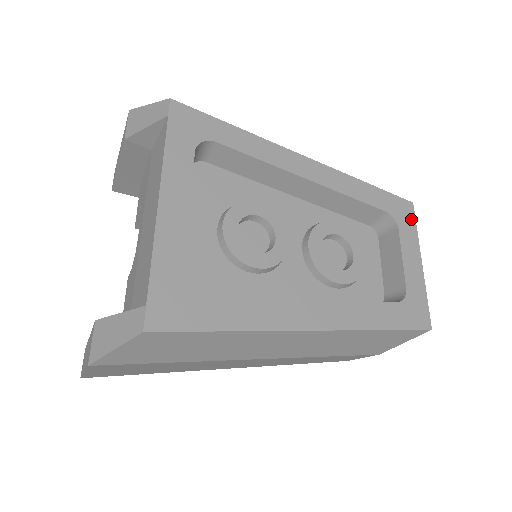
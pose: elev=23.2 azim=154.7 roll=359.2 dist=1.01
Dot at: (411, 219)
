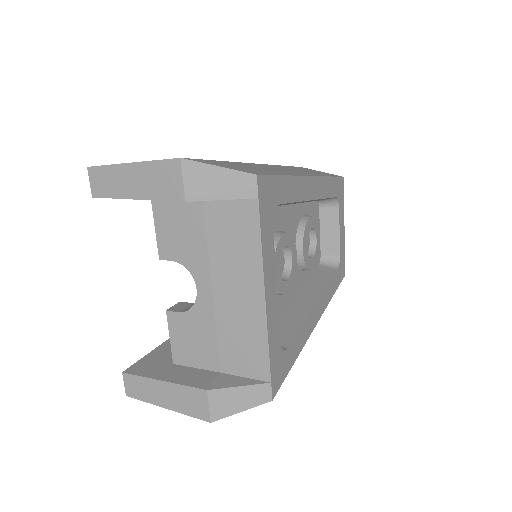
Dot at: (343, 194)
